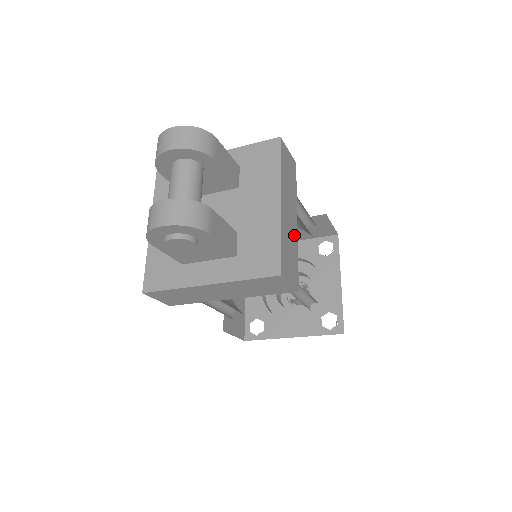
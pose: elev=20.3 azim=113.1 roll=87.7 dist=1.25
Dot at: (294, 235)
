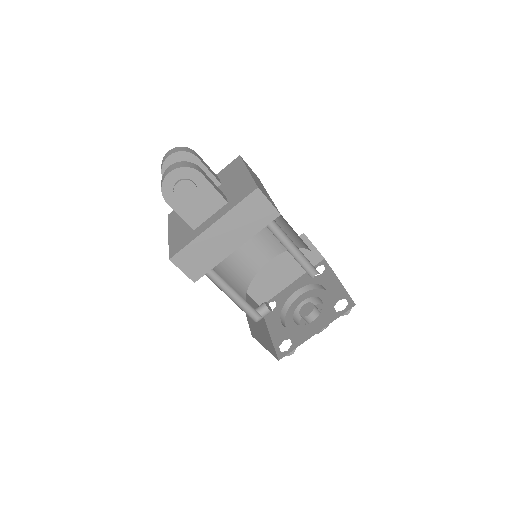
Dot at: (267, 194)
